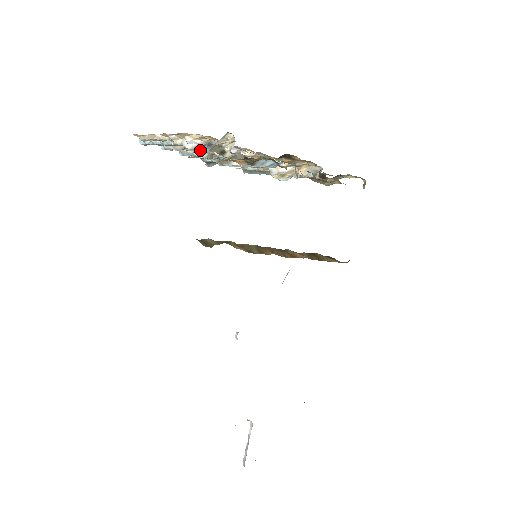
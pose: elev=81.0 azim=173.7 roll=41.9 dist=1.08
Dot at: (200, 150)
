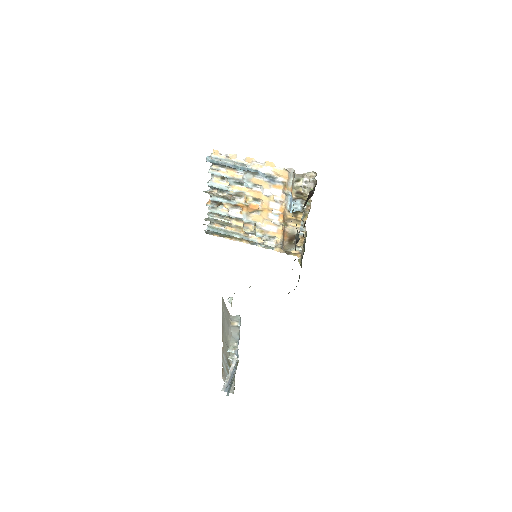
Dot at: (268, 178)
